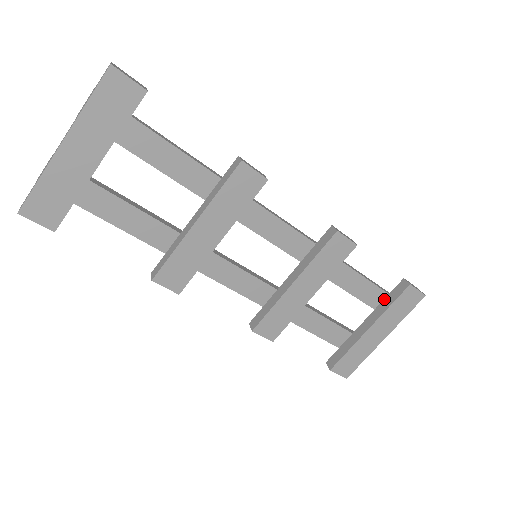
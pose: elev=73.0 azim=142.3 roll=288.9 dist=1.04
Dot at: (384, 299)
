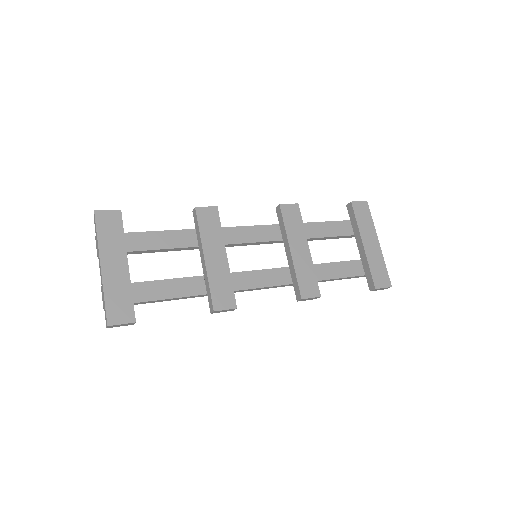
Dot at: (351, 225)
